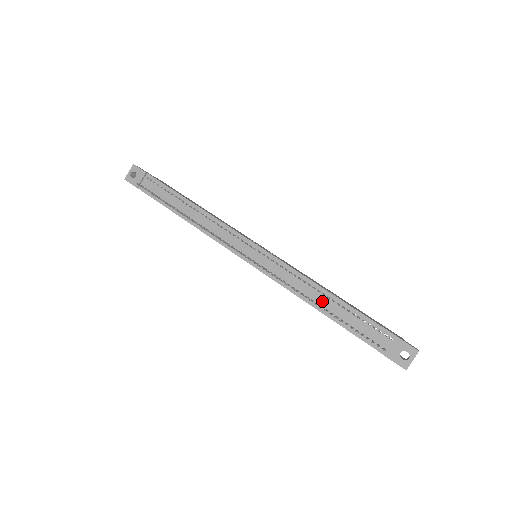
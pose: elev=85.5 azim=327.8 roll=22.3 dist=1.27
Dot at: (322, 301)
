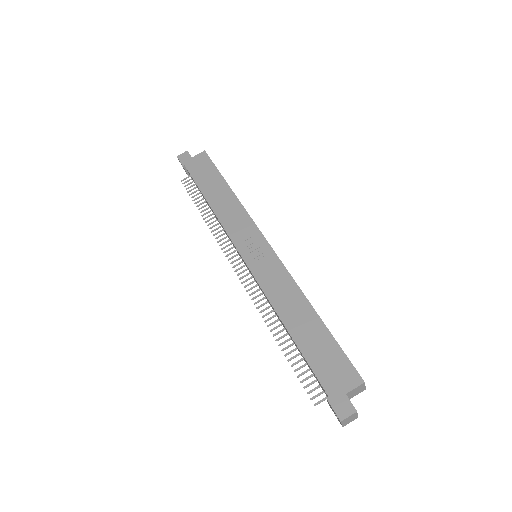
Dot at: (285, 329)
